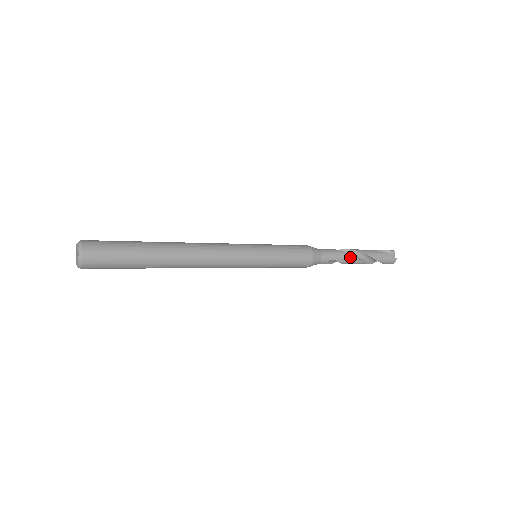
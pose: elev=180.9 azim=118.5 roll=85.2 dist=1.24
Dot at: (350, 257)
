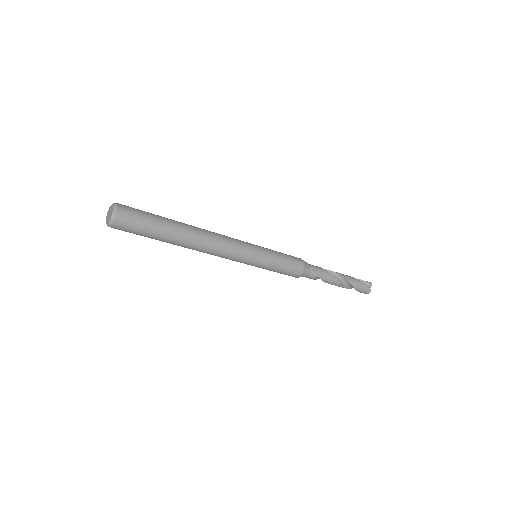
Dot at: (333, 279)
